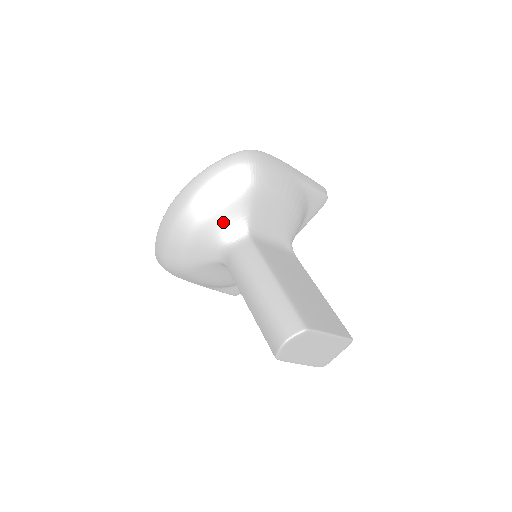
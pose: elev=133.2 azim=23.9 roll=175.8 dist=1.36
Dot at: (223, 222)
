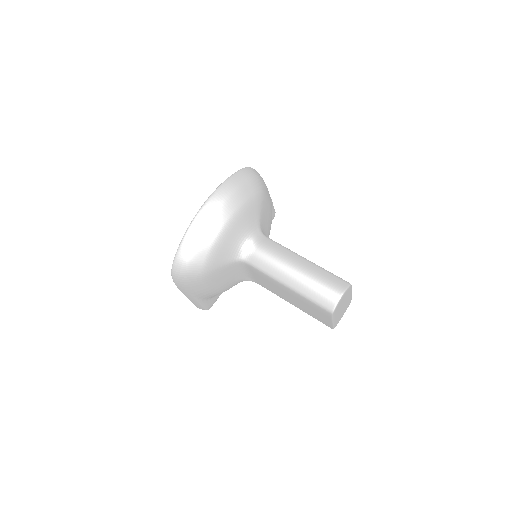
Dot at: (245, 223)
